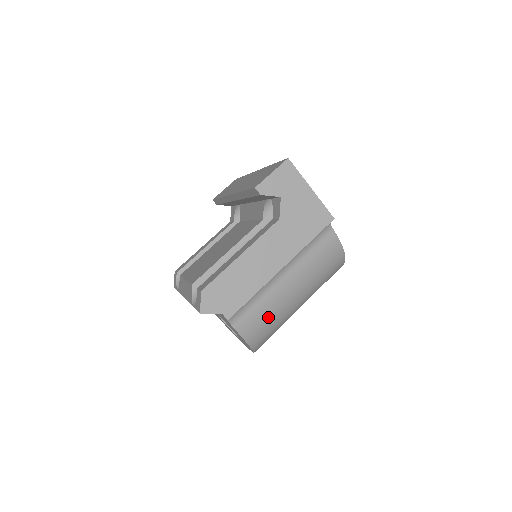
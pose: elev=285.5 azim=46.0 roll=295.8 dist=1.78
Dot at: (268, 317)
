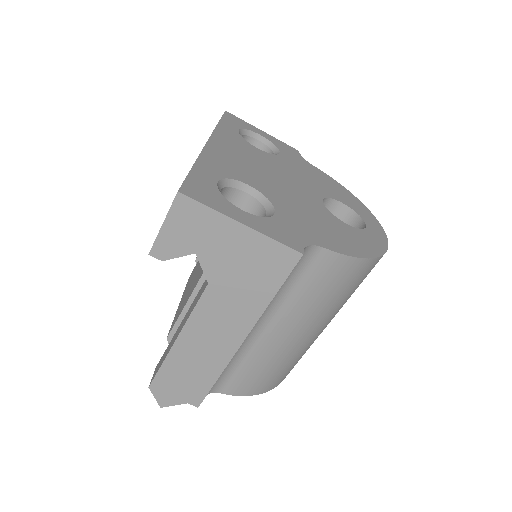
Dot at: (268, 368)
